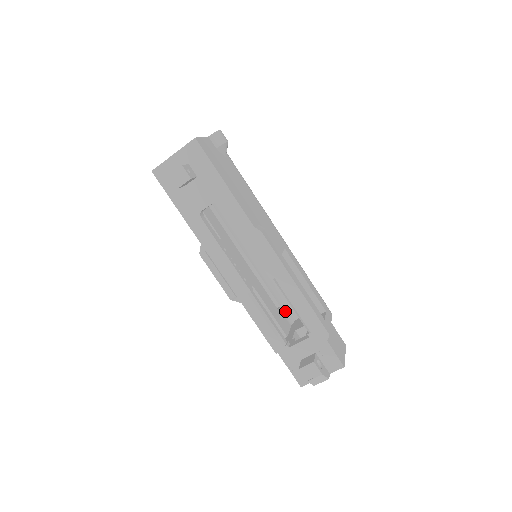
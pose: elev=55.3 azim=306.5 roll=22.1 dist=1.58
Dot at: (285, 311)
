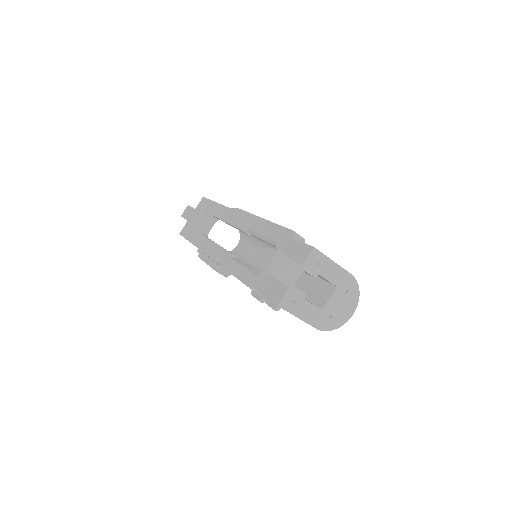
Dot at: occluded
